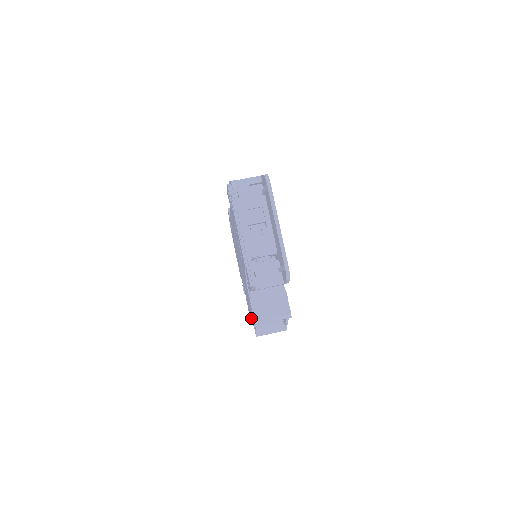
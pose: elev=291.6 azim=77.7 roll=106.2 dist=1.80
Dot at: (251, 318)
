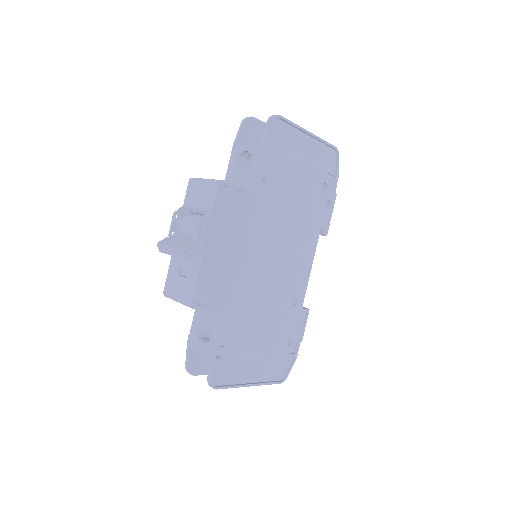
Dot at: occluded
